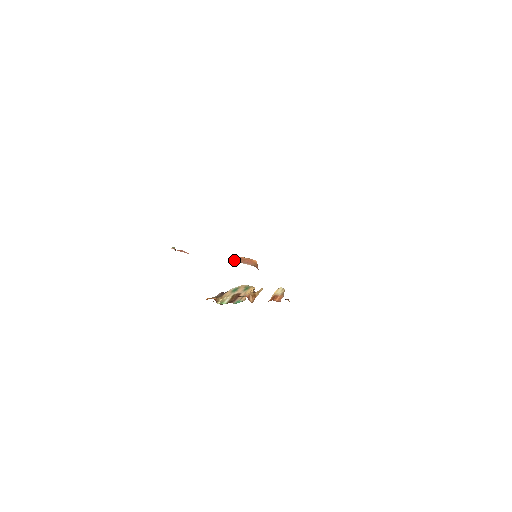
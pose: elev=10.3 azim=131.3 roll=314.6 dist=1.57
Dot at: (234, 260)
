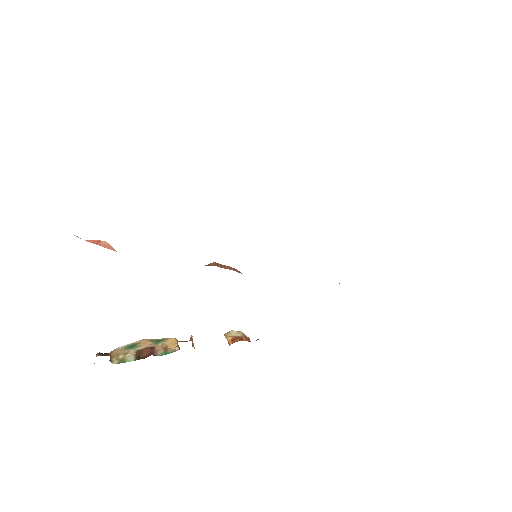
Dot at: (208, 264)
